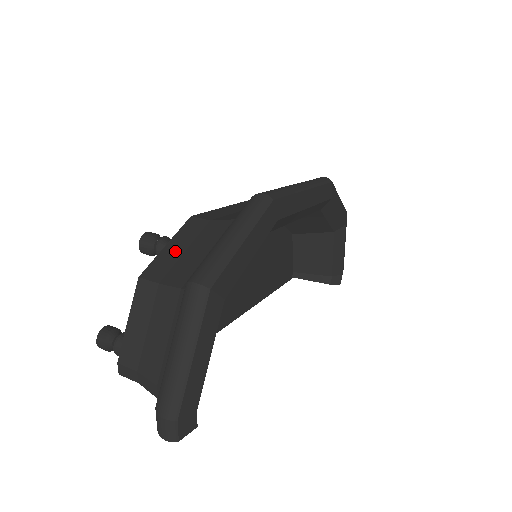
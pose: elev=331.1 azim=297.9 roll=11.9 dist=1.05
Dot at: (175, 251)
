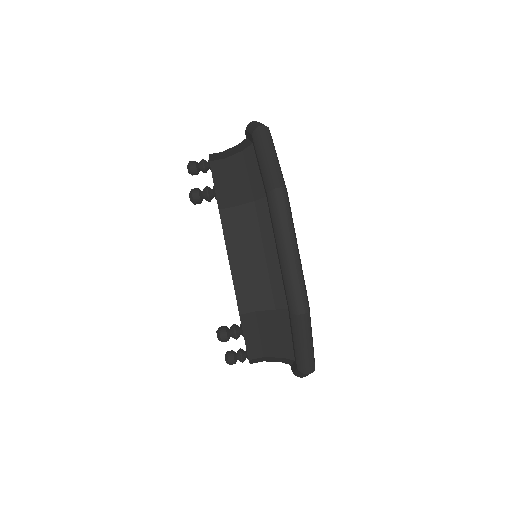
Dot at: (254, 339)
